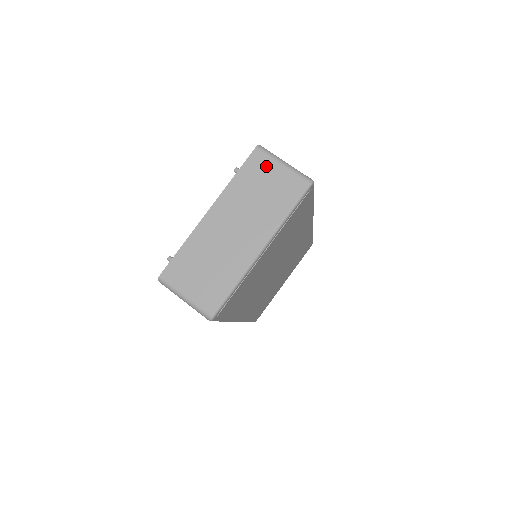
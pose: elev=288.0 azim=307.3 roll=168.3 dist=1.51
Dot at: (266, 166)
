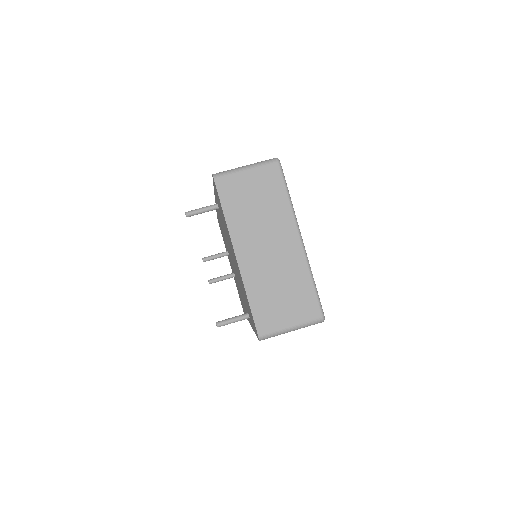
Dot at: (236, 183)
